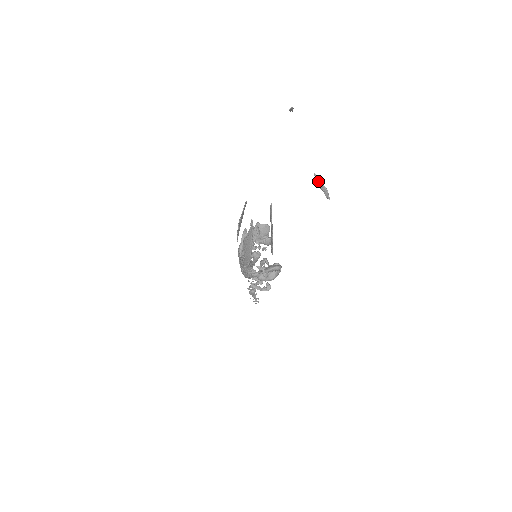
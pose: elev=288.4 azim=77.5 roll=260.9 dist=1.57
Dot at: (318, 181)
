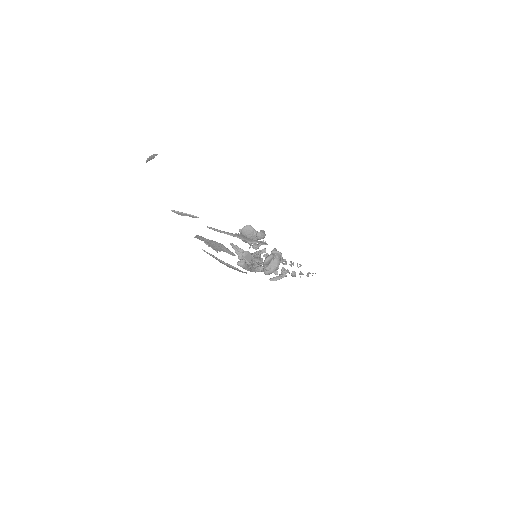
Dot at: (178, 213)
